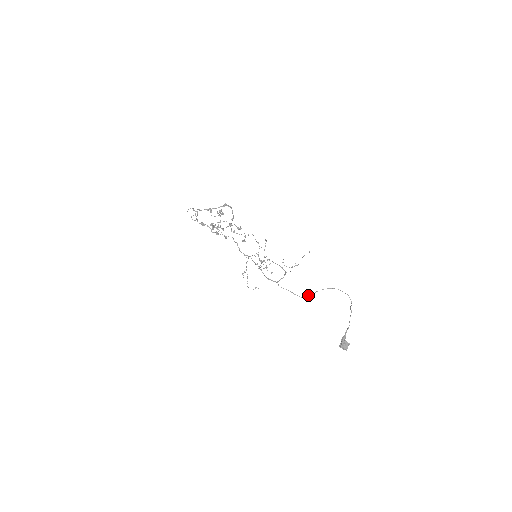
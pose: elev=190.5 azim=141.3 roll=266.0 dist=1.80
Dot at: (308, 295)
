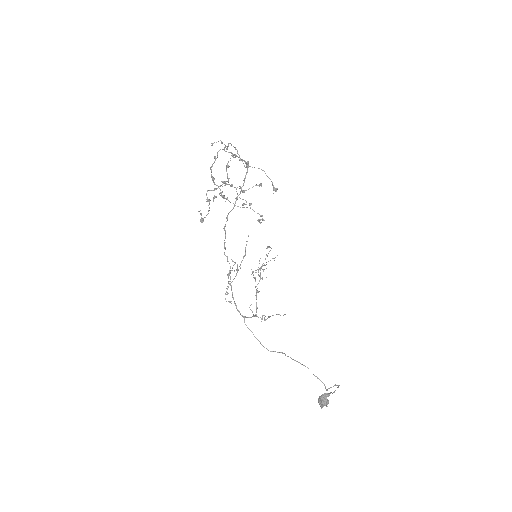
Dot at: (275, 351)
